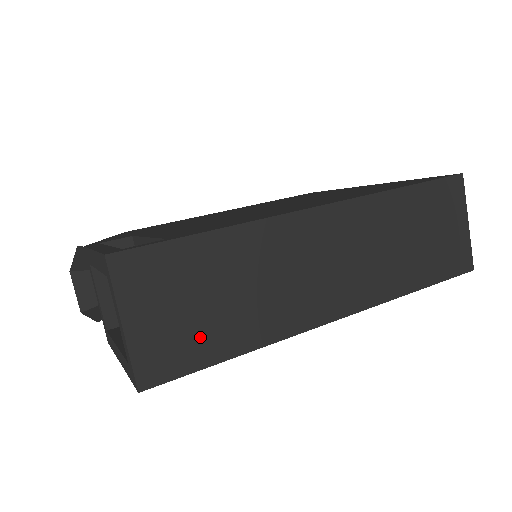
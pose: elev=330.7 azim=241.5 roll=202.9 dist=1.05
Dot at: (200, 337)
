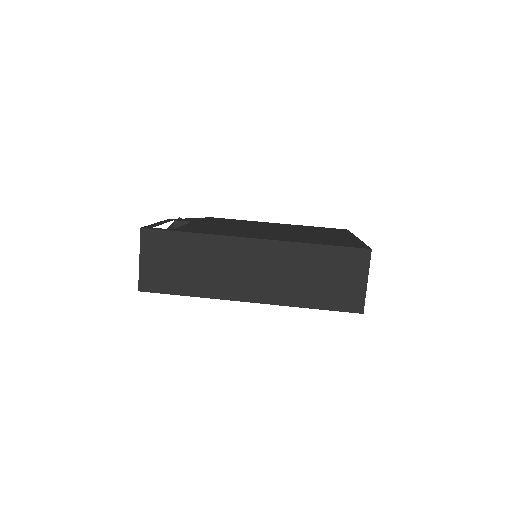
Dot at: (172, 279)
